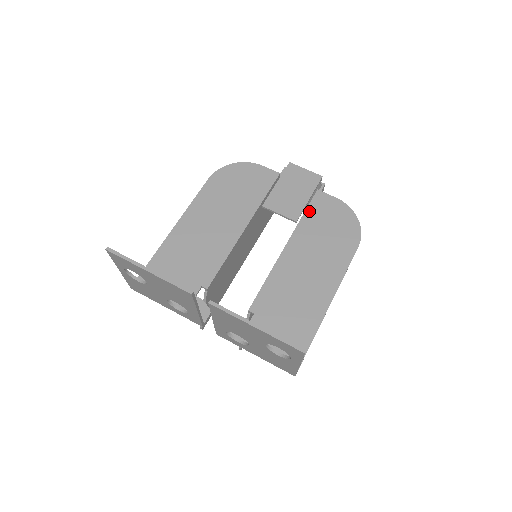
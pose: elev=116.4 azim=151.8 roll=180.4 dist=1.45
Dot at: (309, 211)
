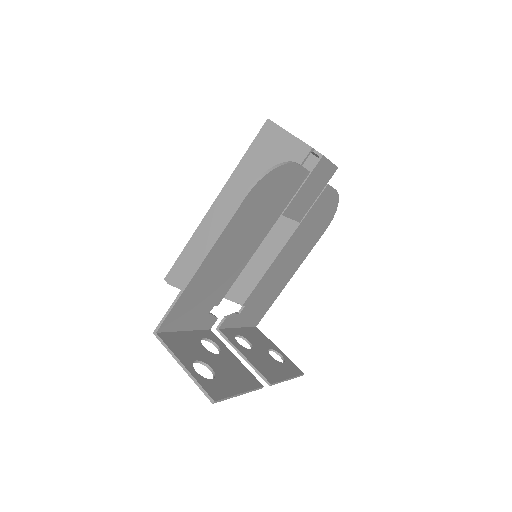
Dot at: (312, 209)
